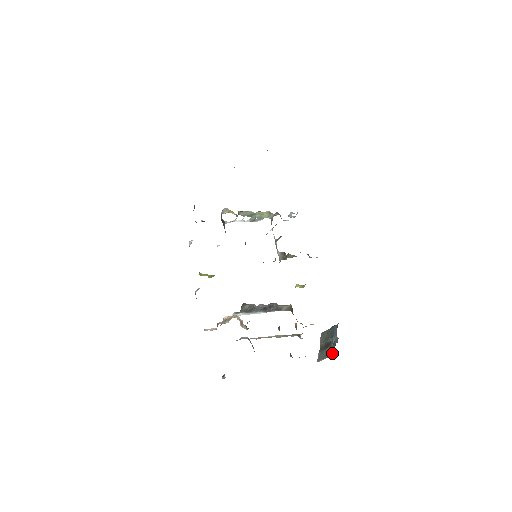
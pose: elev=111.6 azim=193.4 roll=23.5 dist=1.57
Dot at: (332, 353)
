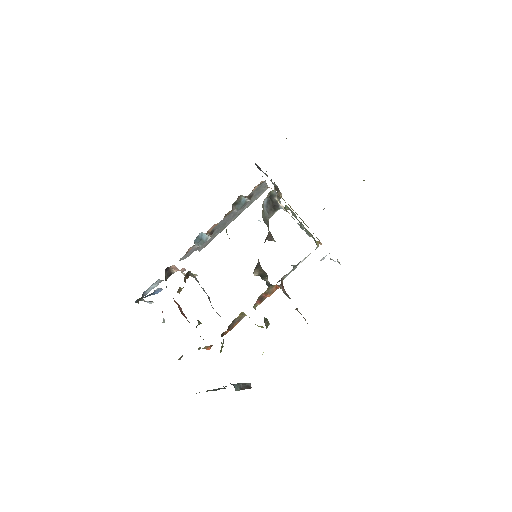
Dot at: occluded
